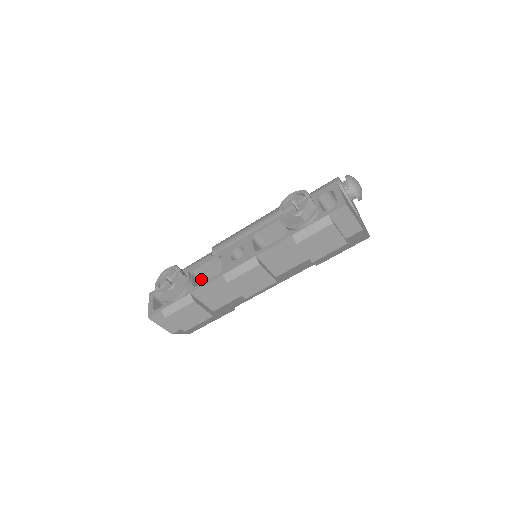
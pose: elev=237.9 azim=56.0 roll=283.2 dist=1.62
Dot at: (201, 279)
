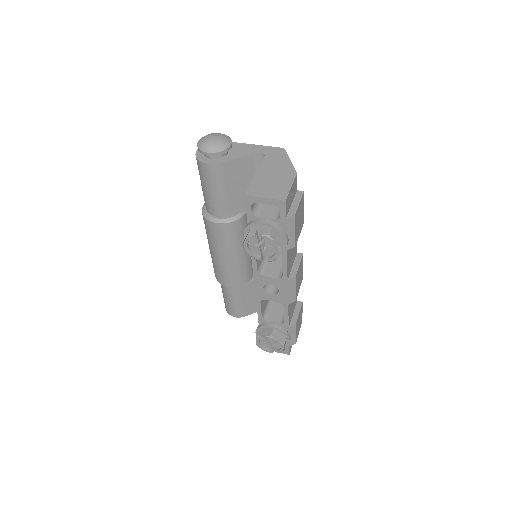
Dot at: (268, 310)
